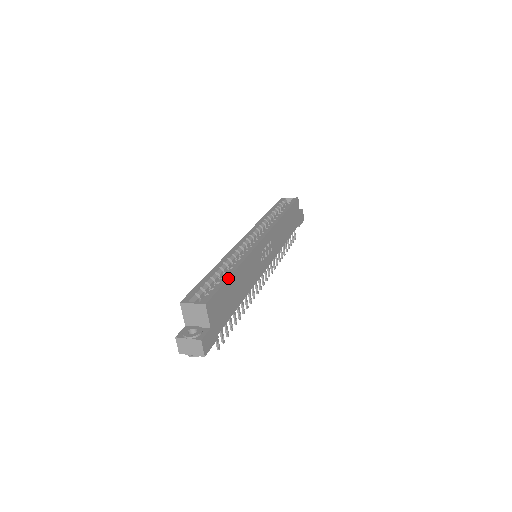
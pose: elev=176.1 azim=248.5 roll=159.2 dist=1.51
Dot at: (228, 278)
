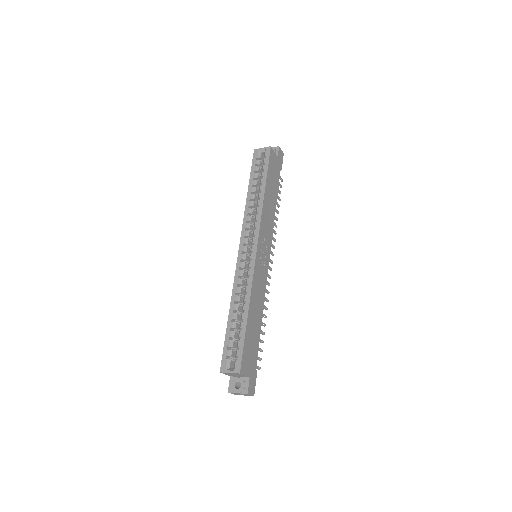
Dot at: (246, 329)
